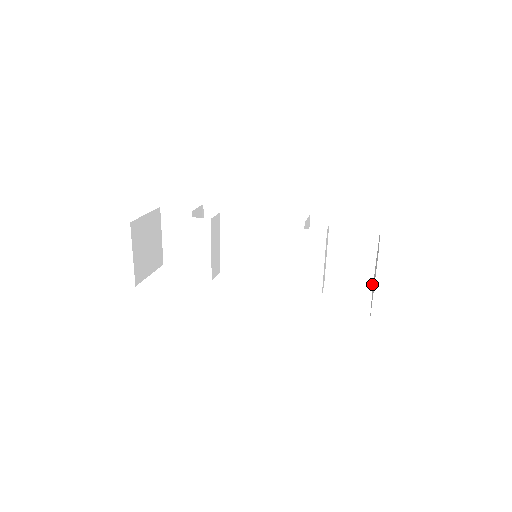
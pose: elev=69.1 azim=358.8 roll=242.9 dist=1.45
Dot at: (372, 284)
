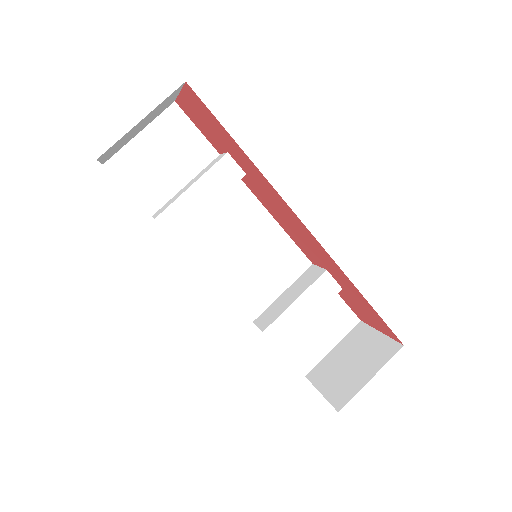
Dot at: (311, 369)
